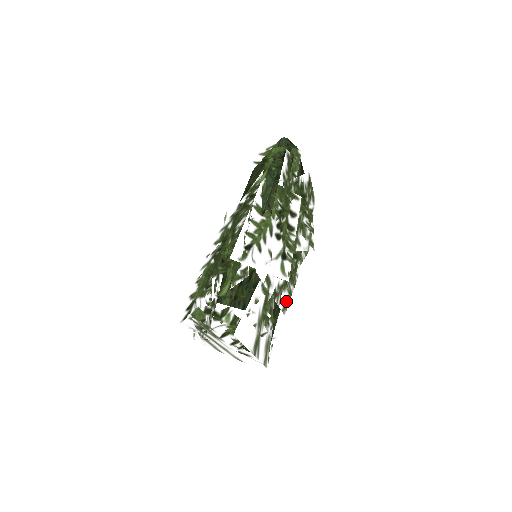
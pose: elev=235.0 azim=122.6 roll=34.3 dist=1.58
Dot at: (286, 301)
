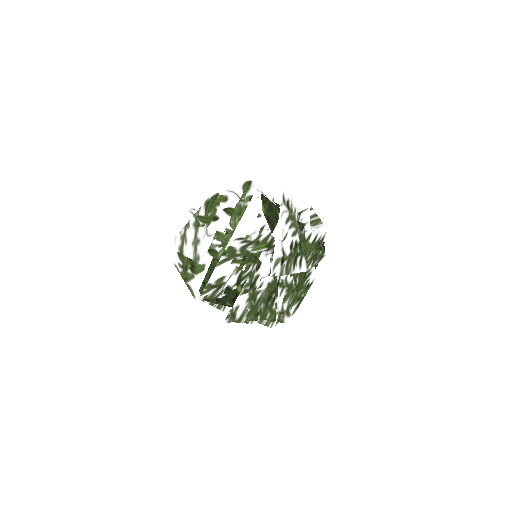
Dot at: (236, 314)
